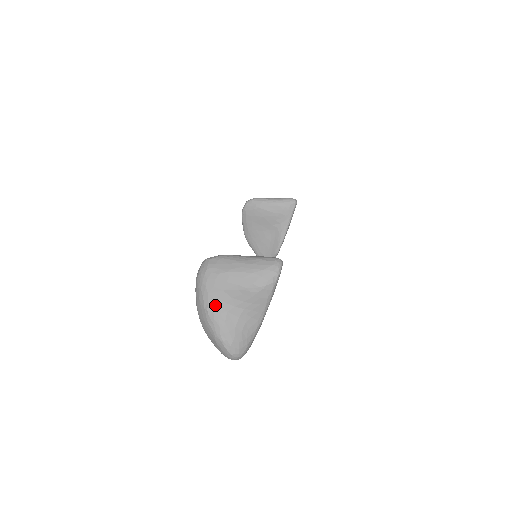
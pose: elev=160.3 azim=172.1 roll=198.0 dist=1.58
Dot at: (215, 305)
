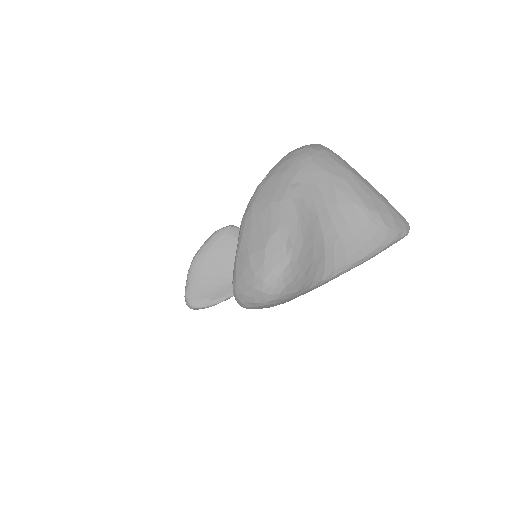
Dot at: (310, 192)
